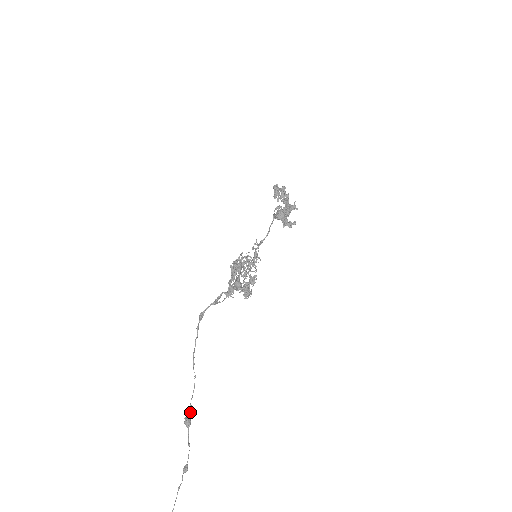
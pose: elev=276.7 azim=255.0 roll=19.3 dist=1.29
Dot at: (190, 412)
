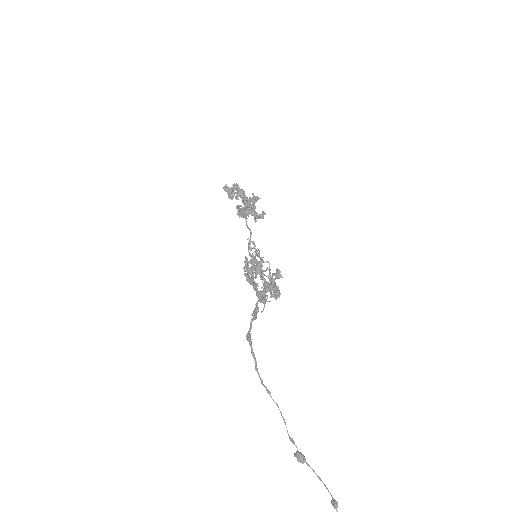
Dot at: occluded
